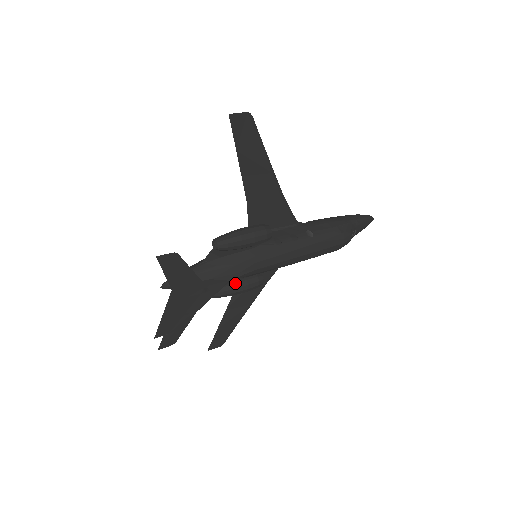
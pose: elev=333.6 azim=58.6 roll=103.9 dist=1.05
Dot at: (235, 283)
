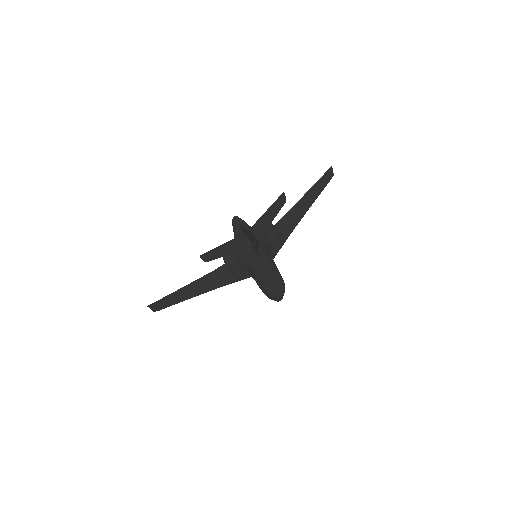
Dot at: (240, 261)
